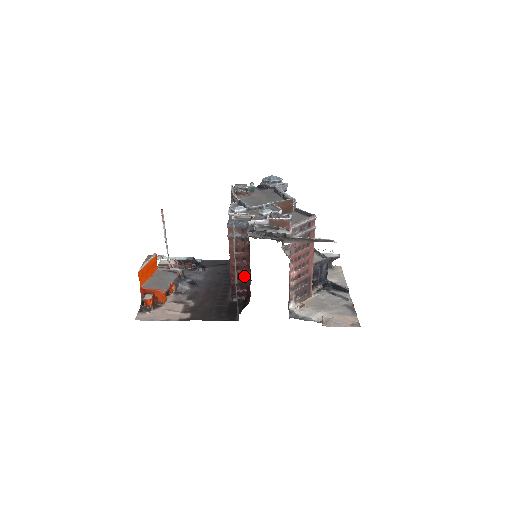
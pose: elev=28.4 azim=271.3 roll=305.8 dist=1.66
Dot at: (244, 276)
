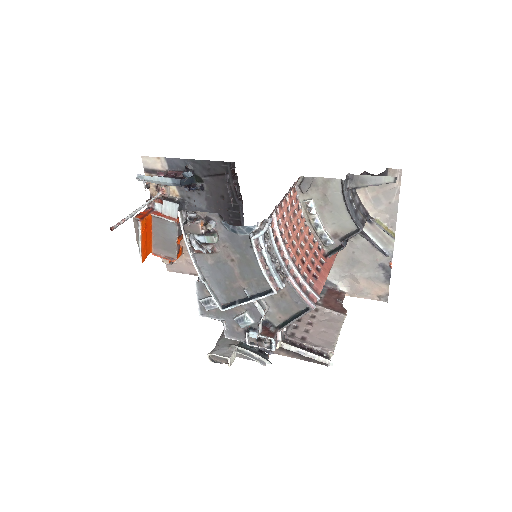
Dot at: occluded
